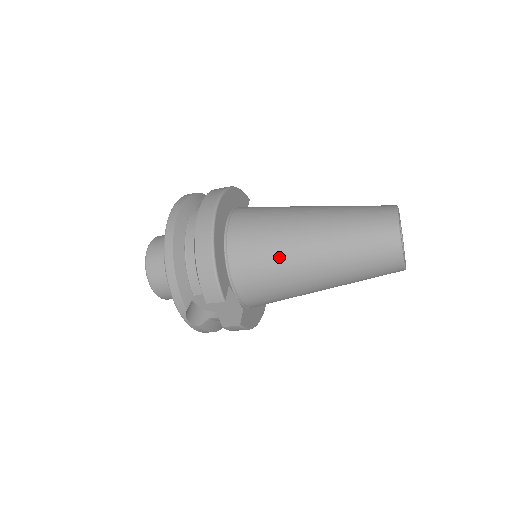
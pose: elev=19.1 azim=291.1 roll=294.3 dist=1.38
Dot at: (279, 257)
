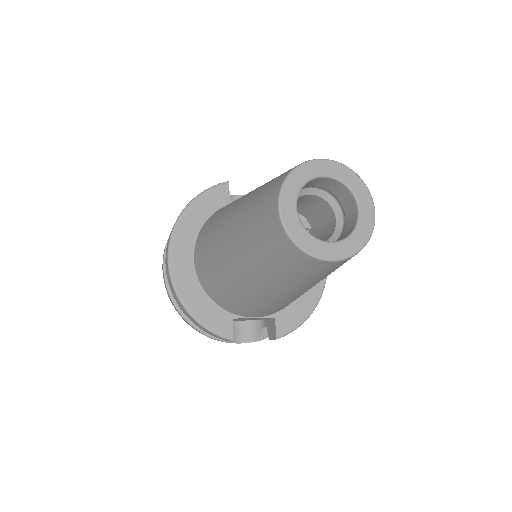
Dot at: (234, 291)
